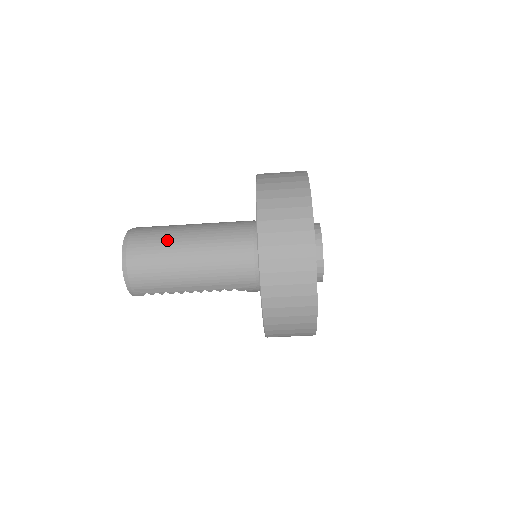
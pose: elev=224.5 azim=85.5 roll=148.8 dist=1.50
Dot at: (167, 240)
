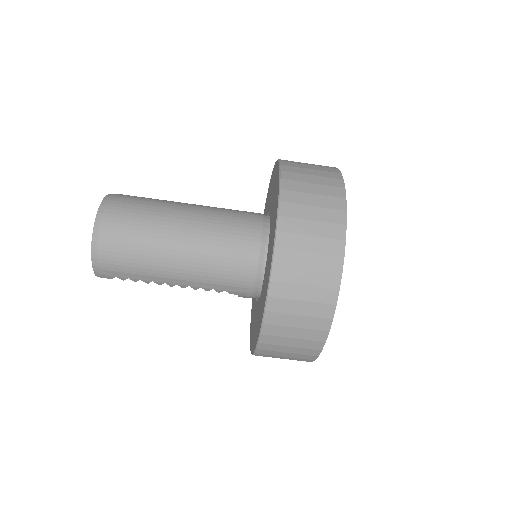
Dot at: (155, 217)
